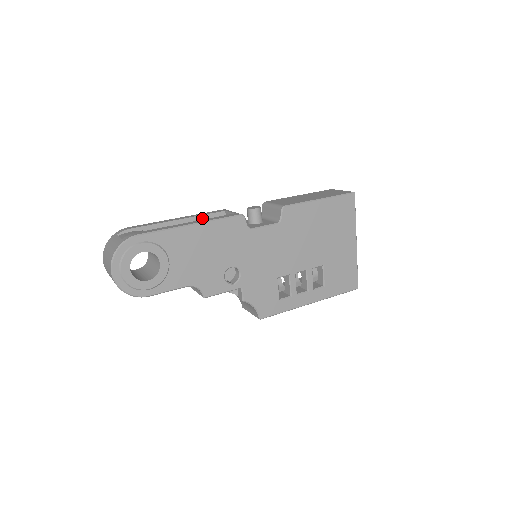
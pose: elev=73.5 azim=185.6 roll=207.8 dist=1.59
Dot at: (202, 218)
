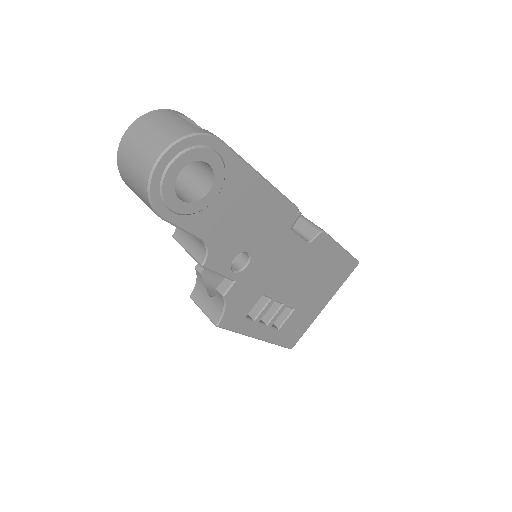
Dot at: occluded
